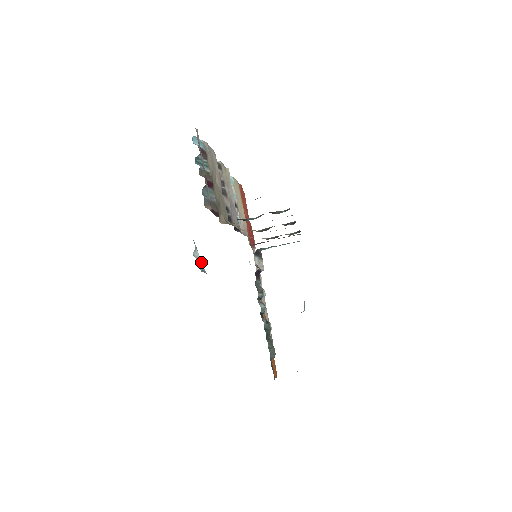
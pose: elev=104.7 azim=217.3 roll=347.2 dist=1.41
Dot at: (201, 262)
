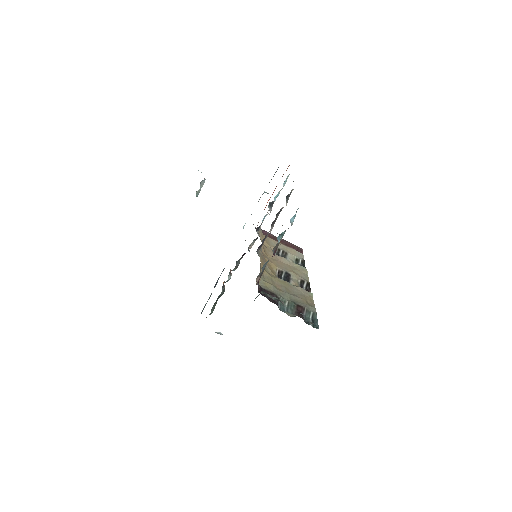
Dot at: occluded
